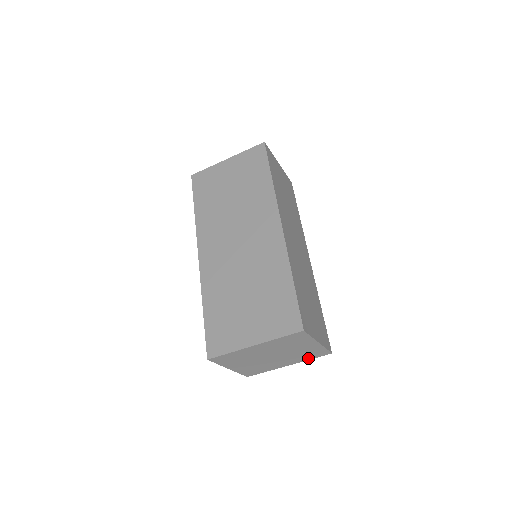
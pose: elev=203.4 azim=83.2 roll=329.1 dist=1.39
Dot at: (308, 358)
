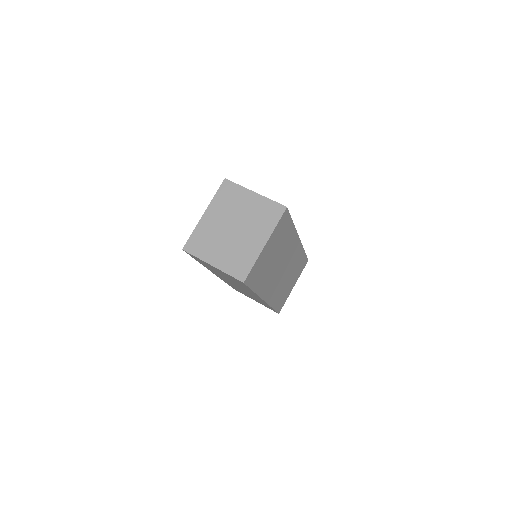
Dot at: (272, 224)
